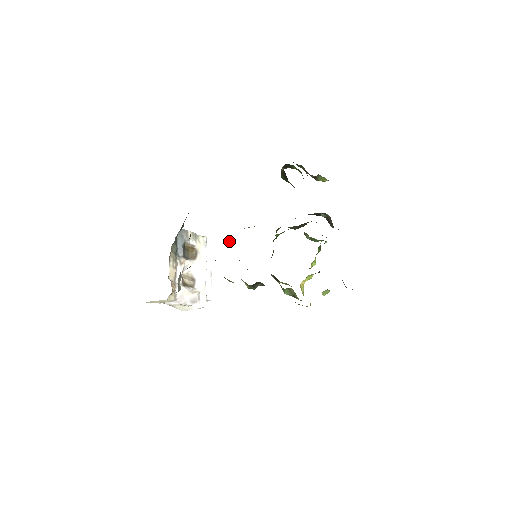
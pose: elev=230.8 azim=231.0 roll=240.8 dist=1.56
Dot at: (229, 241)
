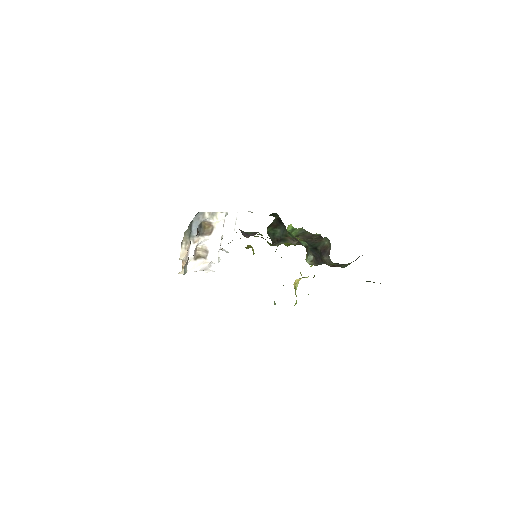
Dot at: (251, 211)
